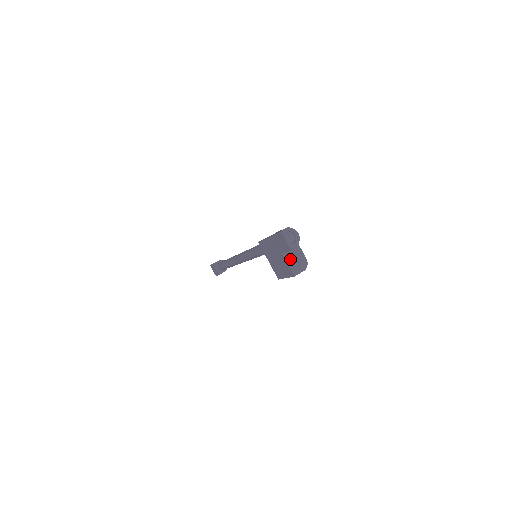
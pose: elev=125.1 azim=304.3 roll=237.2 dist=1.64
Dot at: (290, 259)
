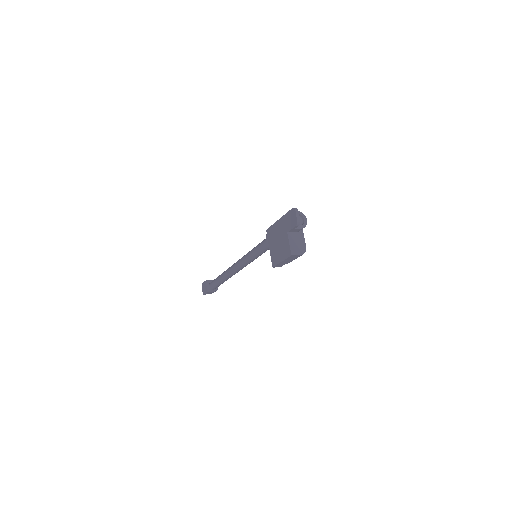
Dot at: (292, 240)
